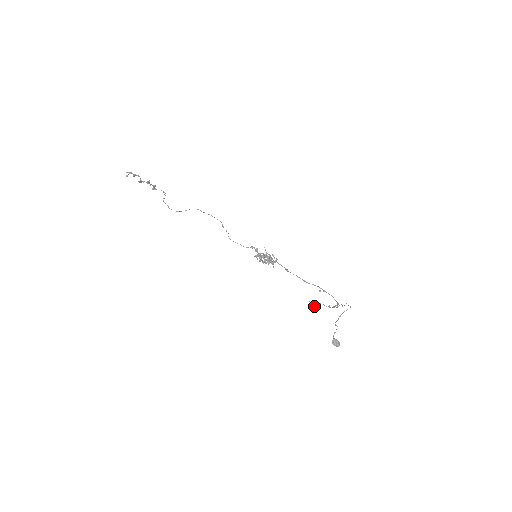
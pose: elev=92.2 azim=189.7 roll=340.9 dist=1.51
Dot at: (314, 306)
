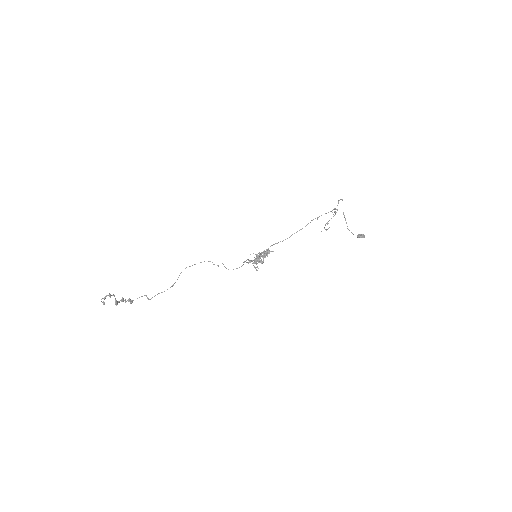
Dot at: (327, 223)
